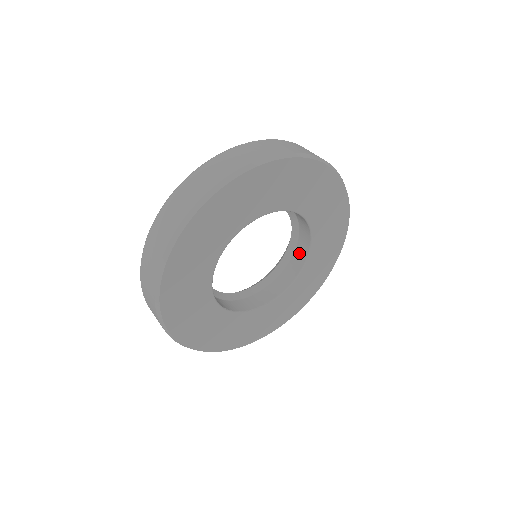
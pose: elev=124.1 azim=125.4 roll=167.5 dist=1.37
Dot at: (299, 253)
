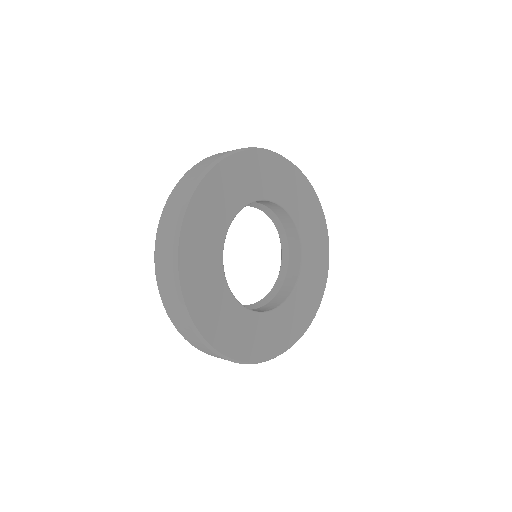
Dot at: (276, 210)
